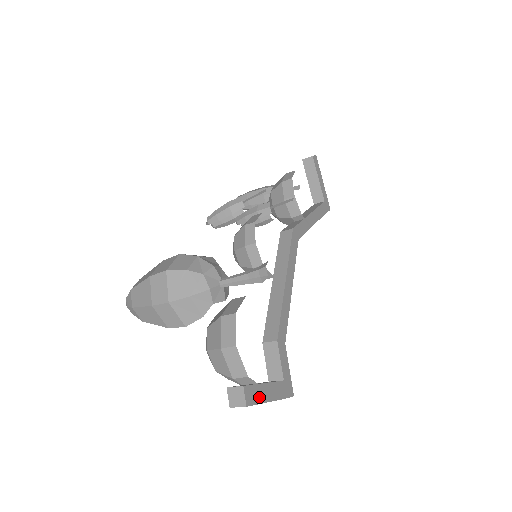
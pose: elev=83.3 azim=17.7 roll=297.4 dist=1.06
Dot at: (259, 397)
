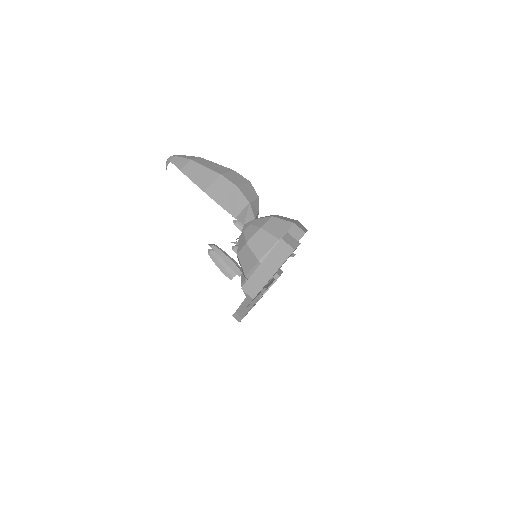
Dot at: (283, 263)
